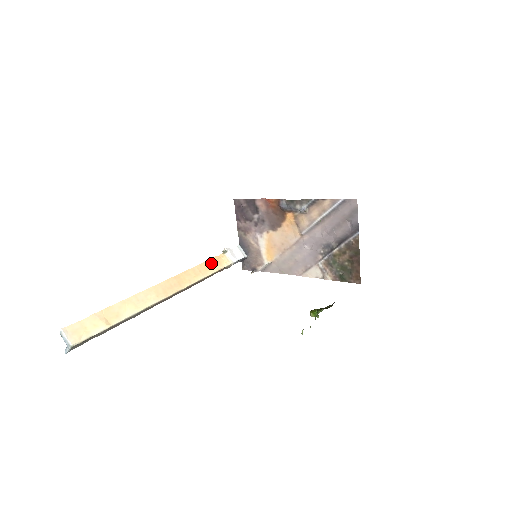
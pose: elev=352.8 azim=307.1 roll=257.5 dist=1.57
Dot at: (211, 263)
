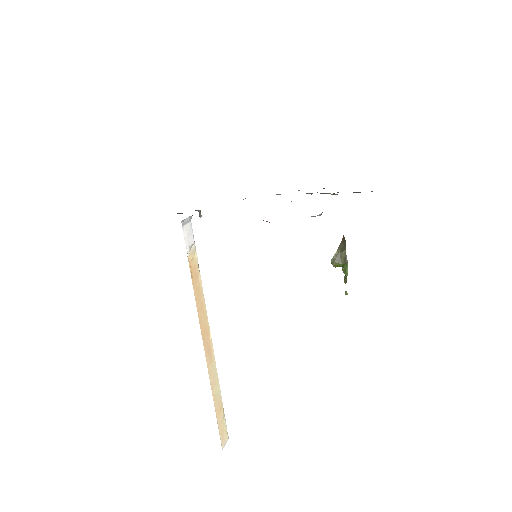
Dot at: (195, 282)
